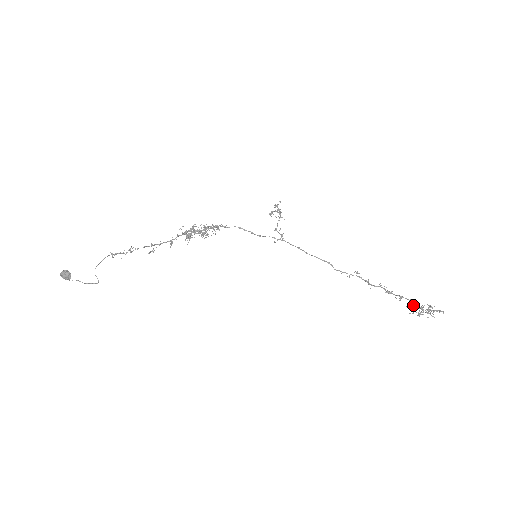
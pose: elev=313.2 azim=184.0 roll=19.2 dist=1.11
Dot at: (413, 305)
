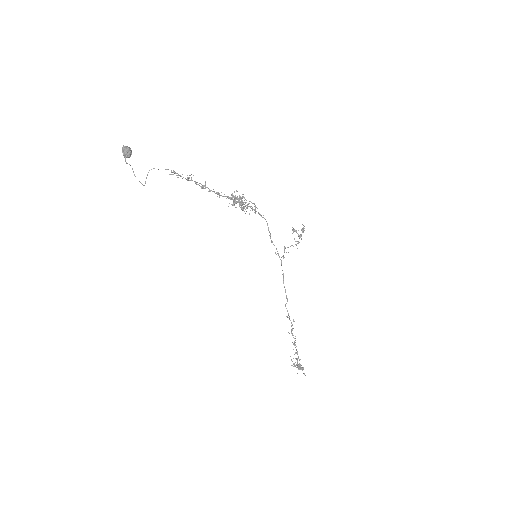
Dot at: (297, 360)
